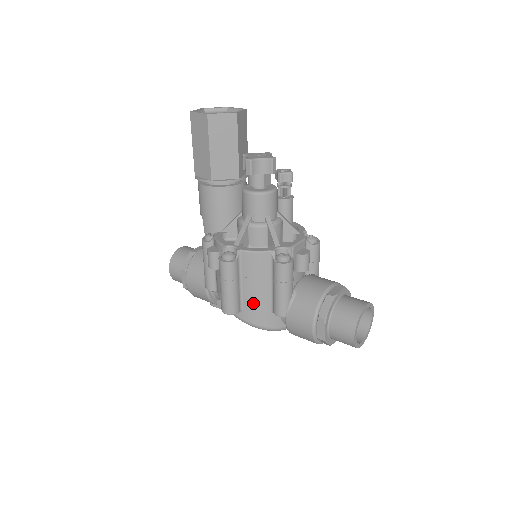
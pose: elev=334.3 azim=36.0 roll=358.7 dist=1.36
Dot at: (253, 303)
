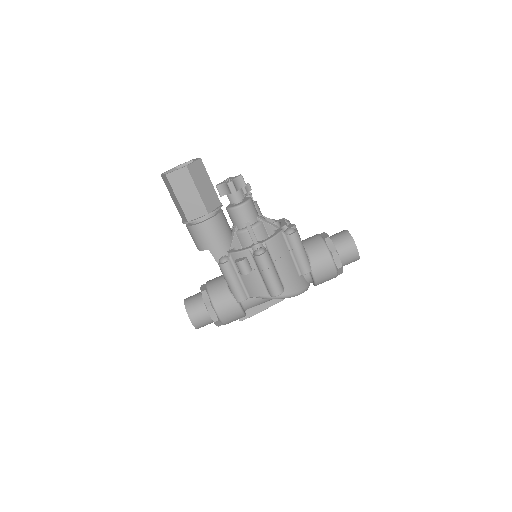
Dot at: (288, 277)
